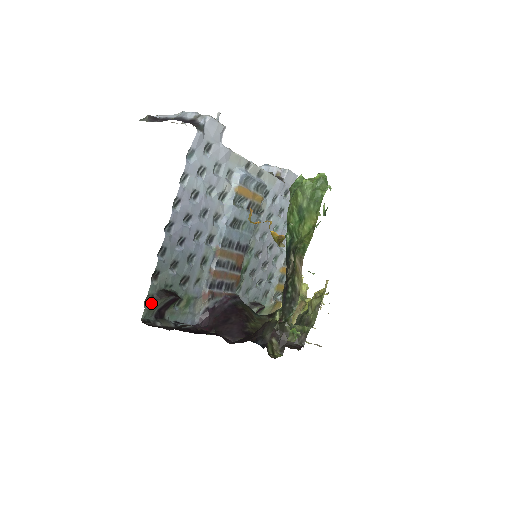
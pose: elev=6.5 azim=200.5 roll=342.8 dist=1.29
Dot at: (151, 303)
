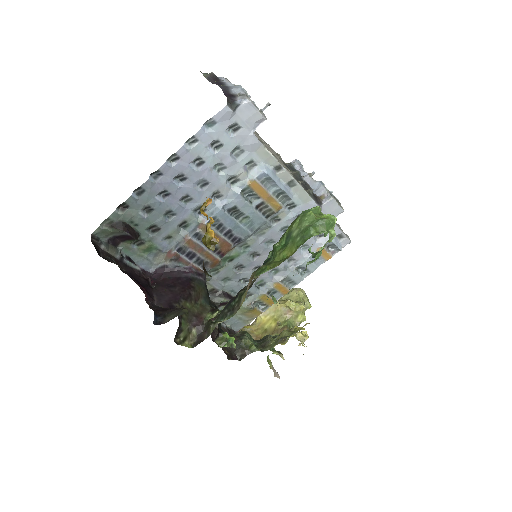
Dot at: (108, 226)
